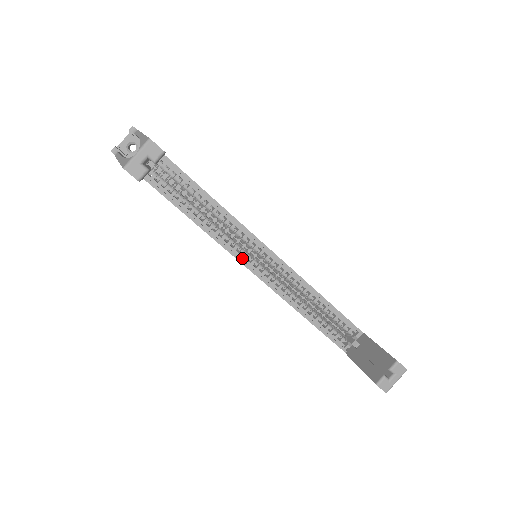
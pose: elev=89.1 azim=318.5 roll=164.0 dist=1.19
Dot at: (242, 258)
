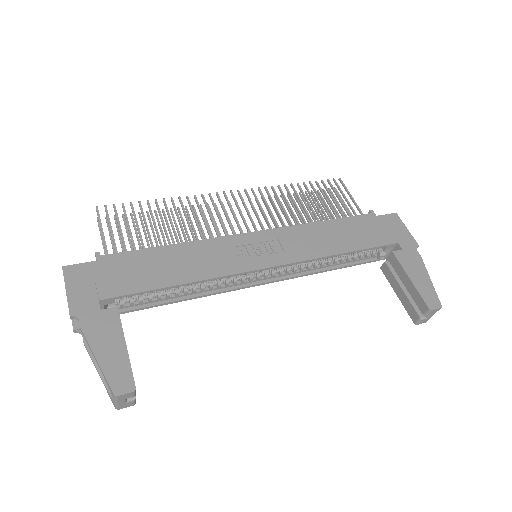
Dot at: (246, 283)
